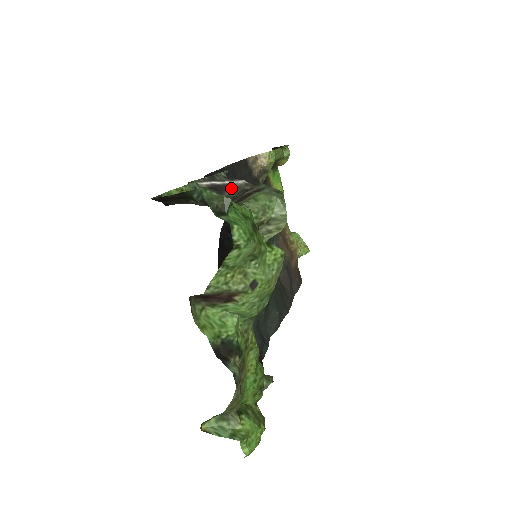
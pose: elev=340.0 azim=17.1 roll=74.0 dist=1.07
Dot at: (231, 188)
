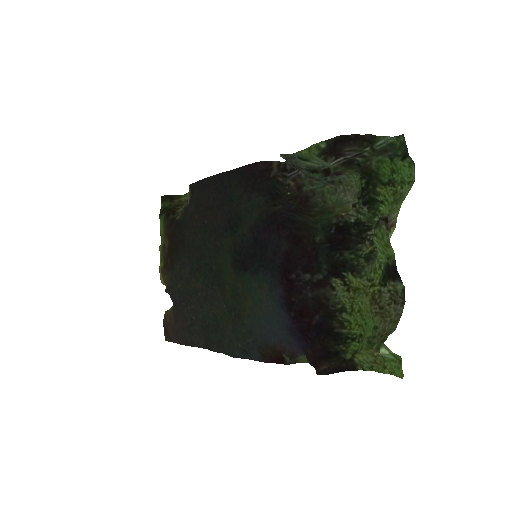
Dot at: occluded
